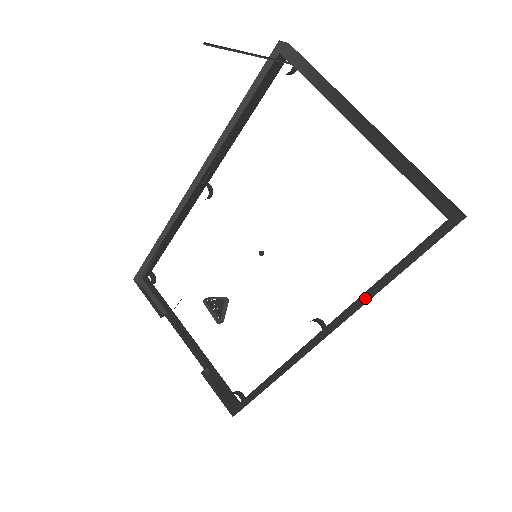
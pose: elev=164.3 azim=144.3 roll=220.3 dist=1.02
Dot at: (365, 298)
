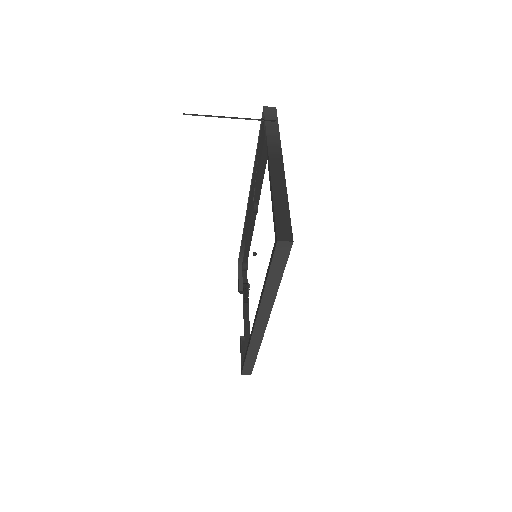
Dot at: (262, 294)
